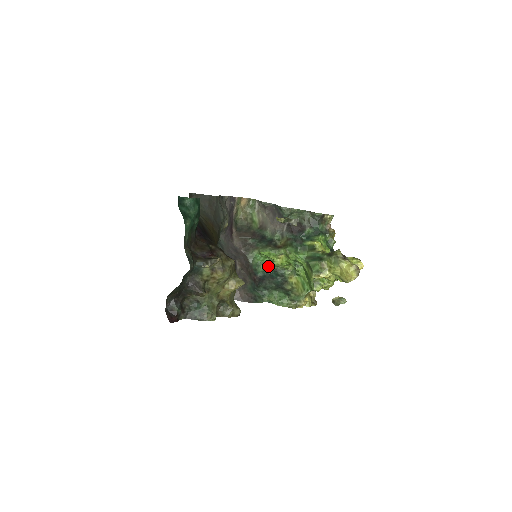
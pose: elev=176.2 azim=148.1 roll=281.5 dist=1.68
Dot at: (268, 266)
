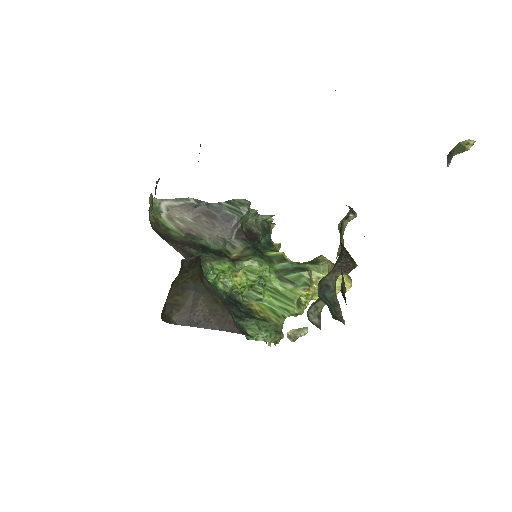
Dot at: (220, 289)
